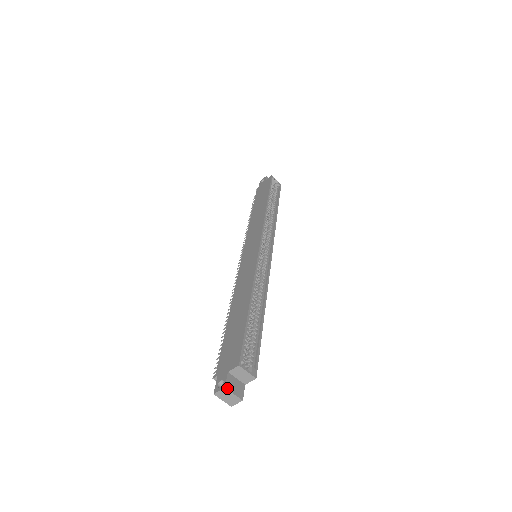
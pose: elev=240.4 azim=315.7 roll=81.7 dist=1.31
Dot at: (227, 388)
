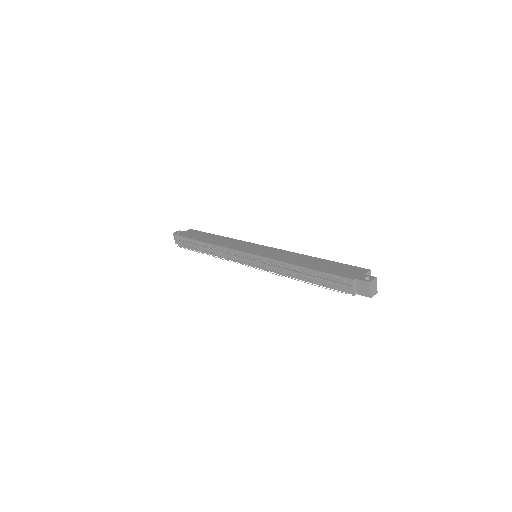
Dot at: (376, 279)
